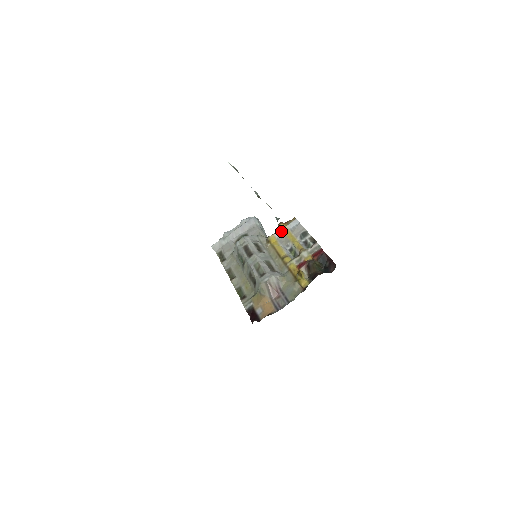
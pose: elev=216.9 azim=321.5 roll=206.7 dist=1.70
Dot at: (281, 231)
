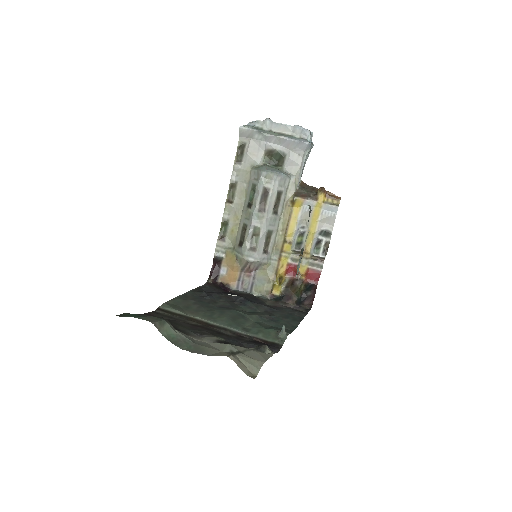
Dot at: (314, 204)
